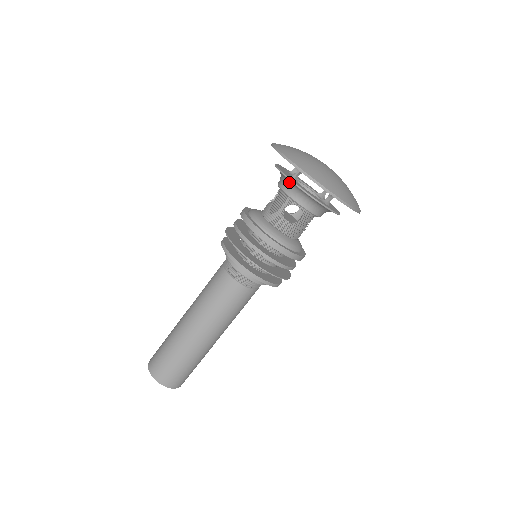
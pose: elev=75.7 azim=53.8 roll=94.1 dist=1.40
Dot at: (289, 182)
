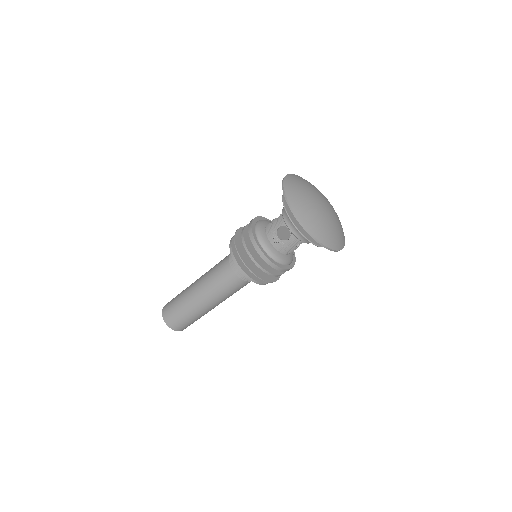
Dot at: occluded
